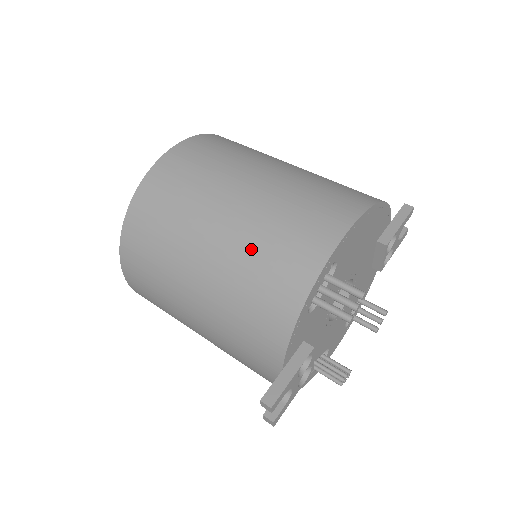
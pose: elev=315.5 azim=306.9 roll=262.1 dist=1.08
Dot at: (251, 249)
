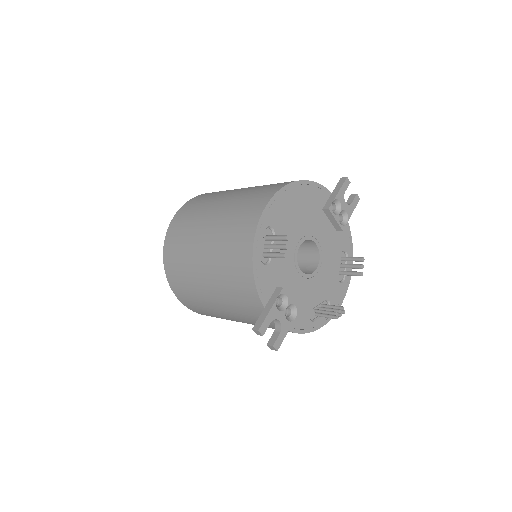
Dot at: (221, 242)
